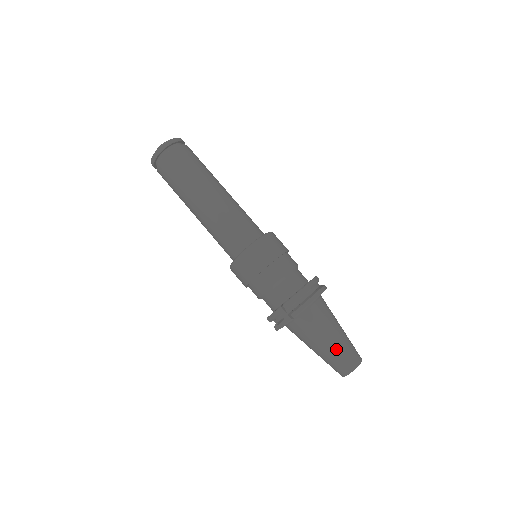
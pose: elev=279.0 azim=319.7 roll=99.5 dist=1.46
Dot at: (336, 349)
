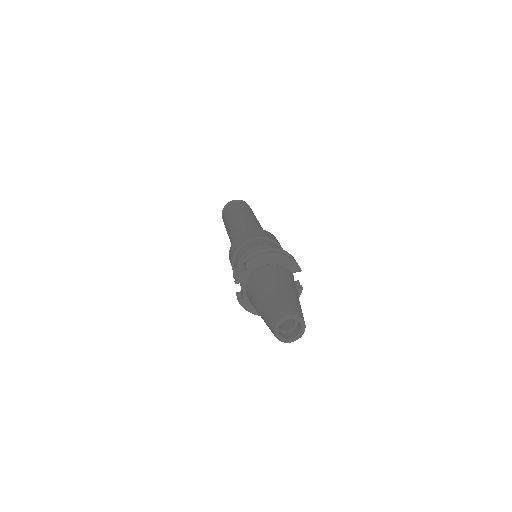
Dot at: (275, 297)
